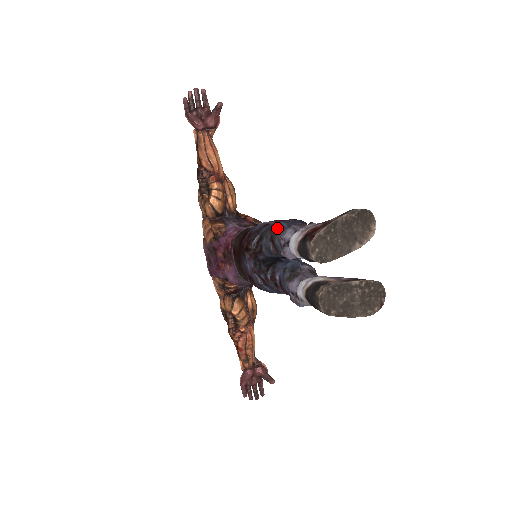
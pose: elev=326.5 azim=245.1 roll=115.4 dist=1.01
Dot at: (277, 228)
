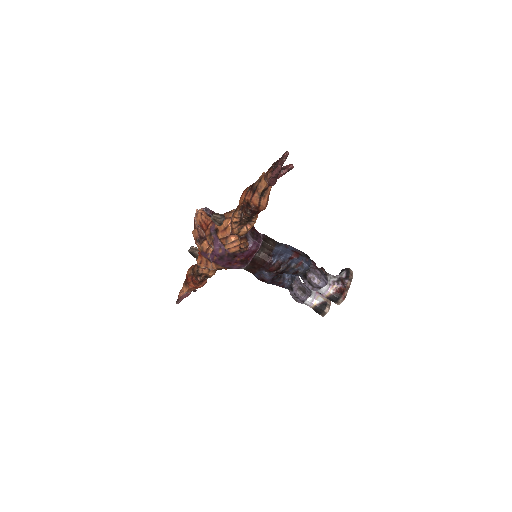
Dot at: (303, 267)
